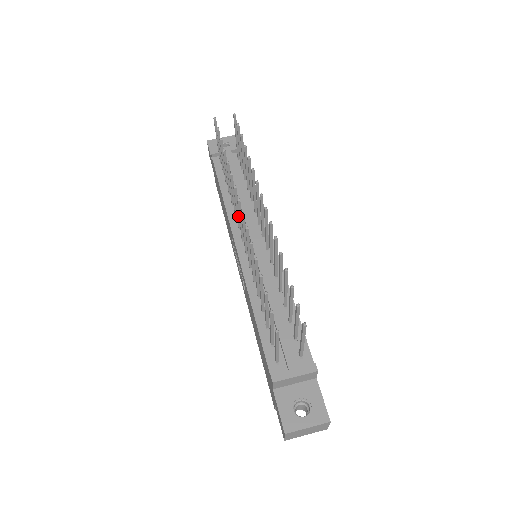
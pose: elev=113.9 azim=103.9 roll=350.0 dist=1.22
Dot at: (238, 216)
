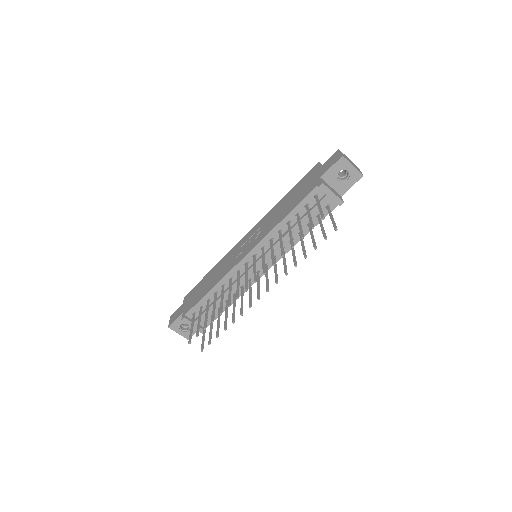
Dot at: (263, 256)
